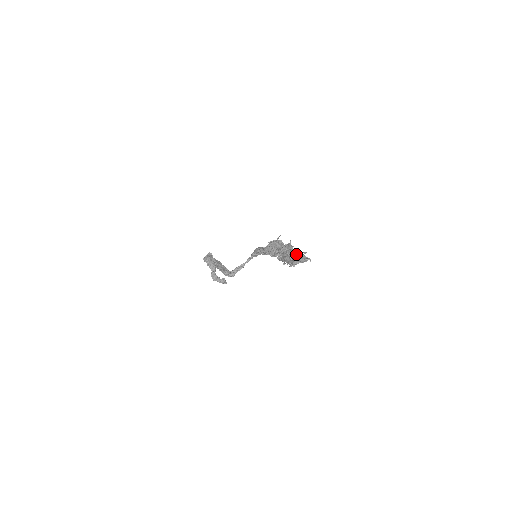
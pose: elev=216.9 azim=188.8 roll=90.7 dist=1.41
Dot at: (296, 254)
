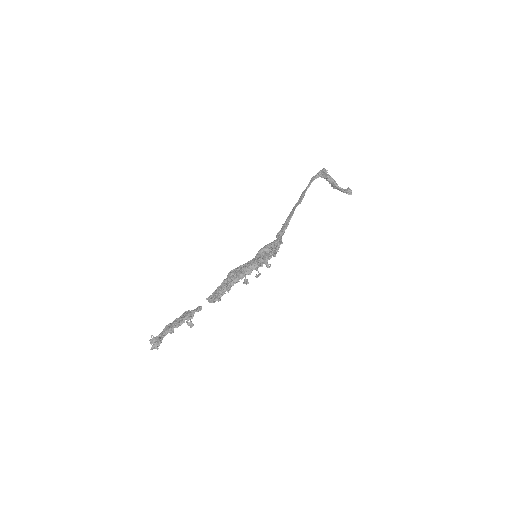
Dot at: (165, 333)
